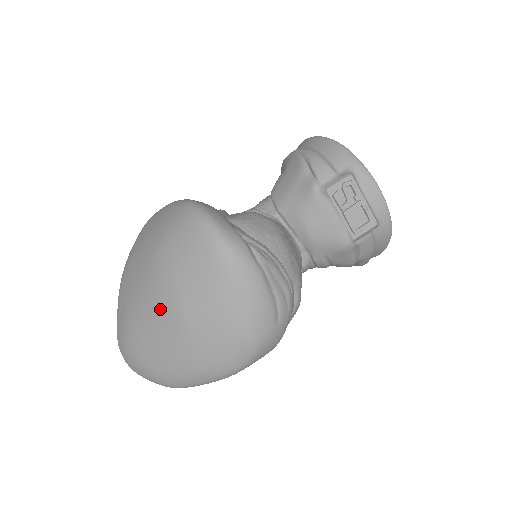
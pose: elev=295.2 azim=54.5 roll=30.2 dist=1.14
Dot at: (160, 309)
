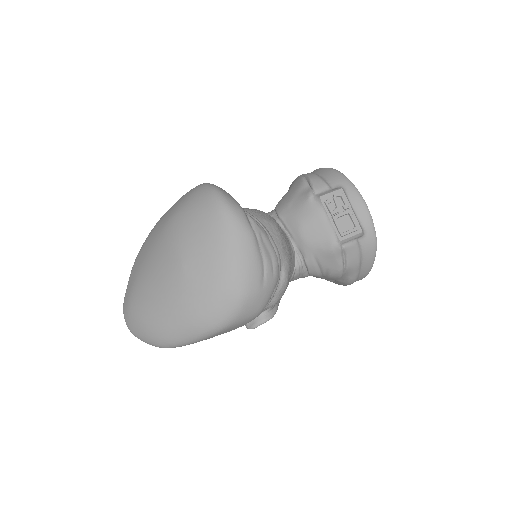
Dot at: (165, 264)
